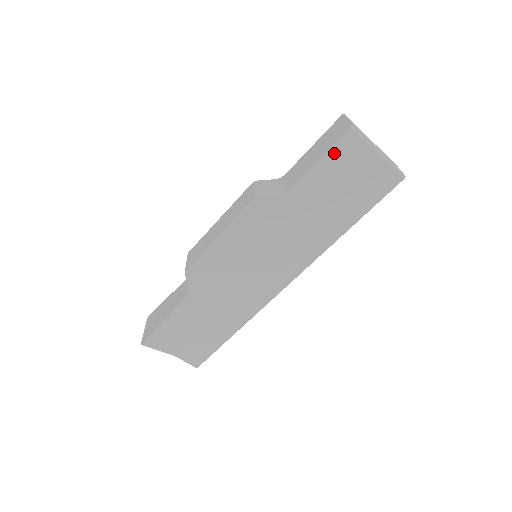
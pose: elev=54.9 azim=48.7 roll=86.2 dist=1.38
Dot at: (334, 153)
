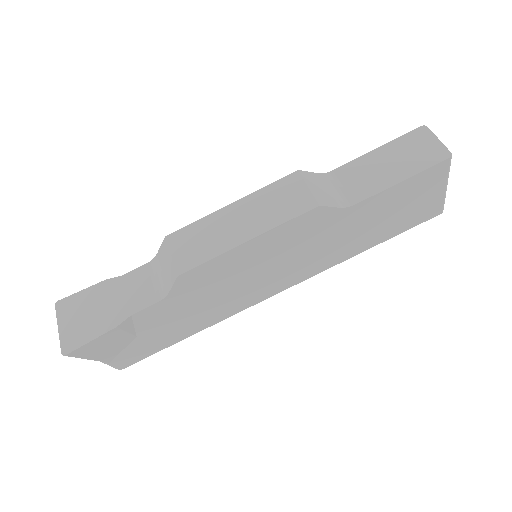
Dot at: (418, 178)
